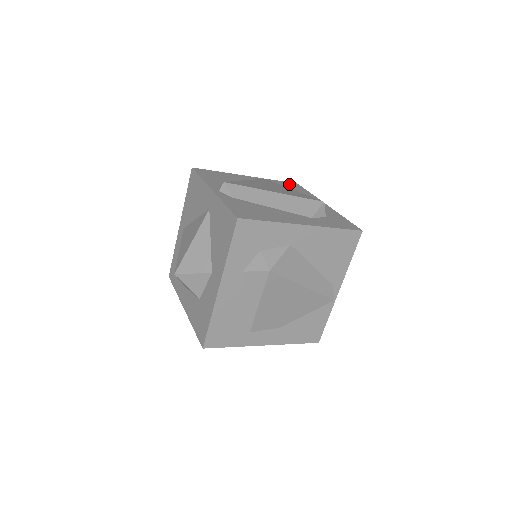
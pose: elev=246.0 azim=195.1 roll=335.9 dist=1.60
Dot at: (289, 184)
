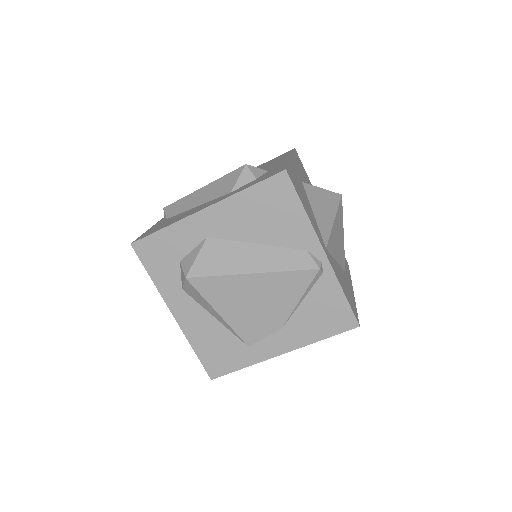
Dot at: (278, 157)
